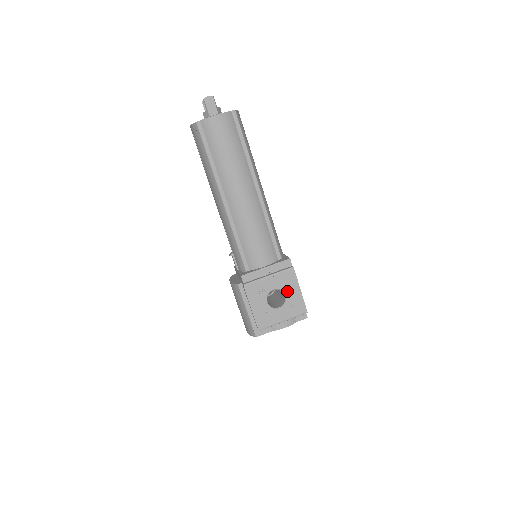
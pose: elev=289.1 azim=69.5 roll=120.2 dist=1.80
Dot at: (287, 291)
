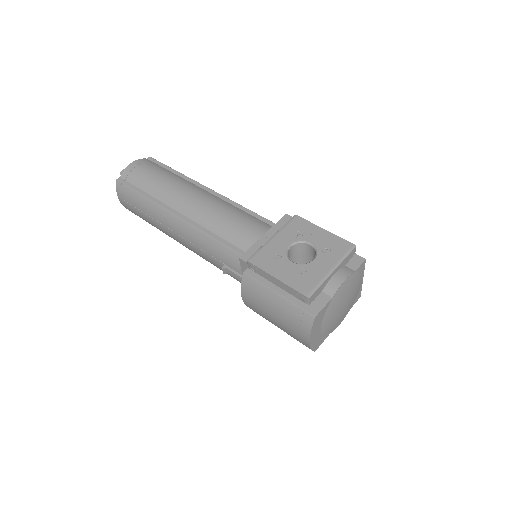
Dot at: (308, 239)
